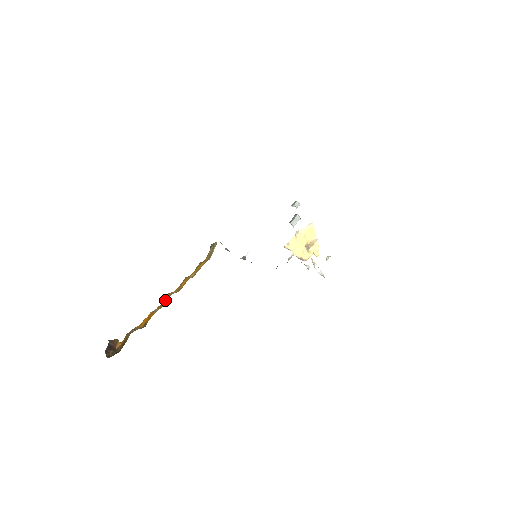
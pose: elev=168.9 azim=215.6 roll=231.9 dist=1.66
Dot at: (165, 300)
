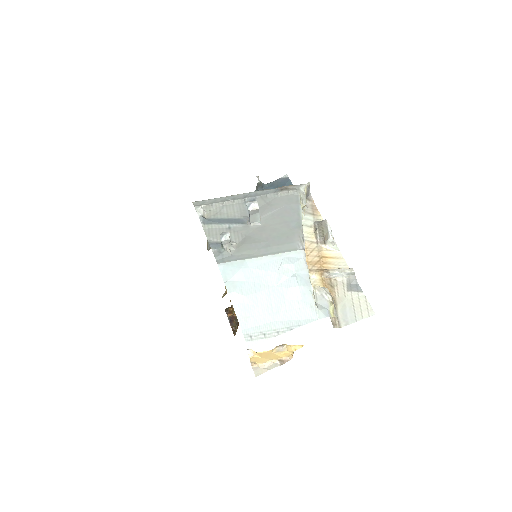
Dot at: occluded
